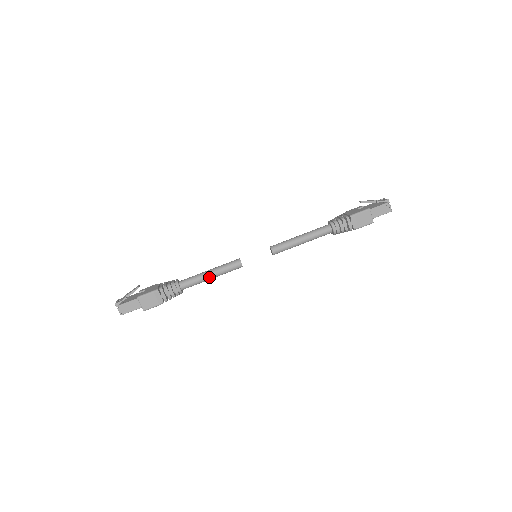
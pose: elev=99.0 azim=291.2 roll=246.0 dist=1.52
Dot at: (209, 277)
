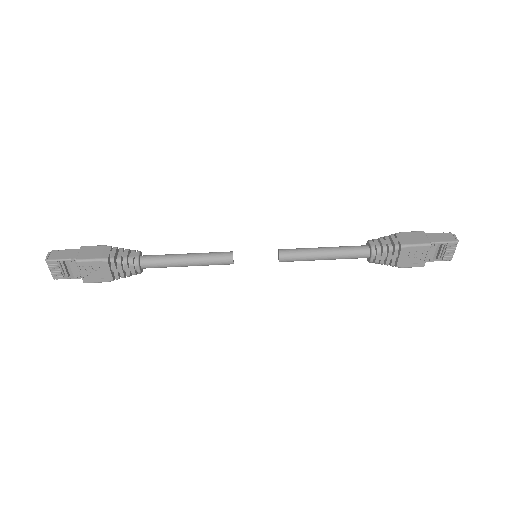
Dot at: (183, 256)
